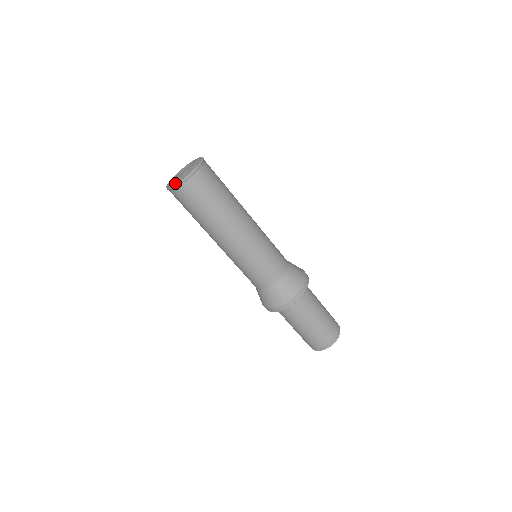
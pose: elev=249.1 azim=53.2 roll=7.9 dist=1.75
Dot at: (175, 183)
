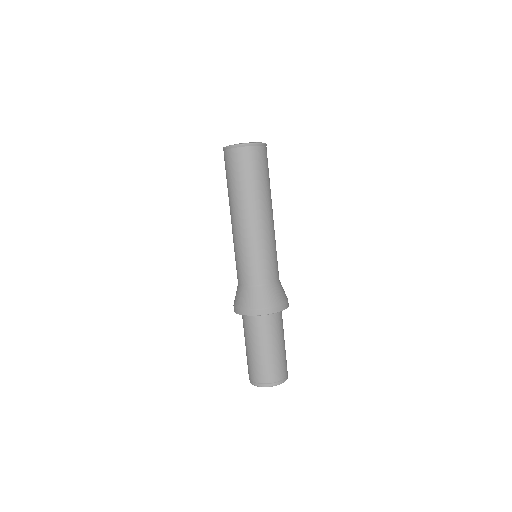
Dot at: (234, 144)
